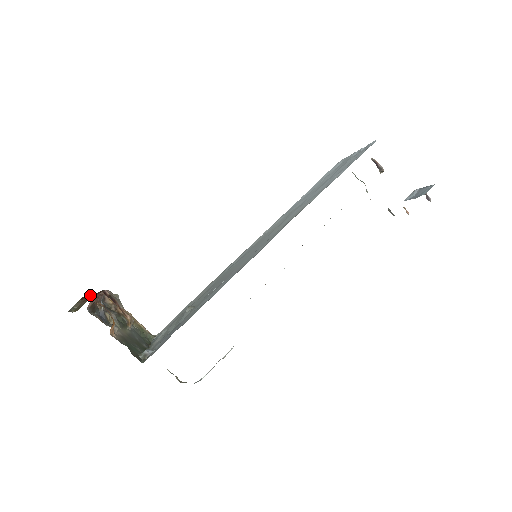
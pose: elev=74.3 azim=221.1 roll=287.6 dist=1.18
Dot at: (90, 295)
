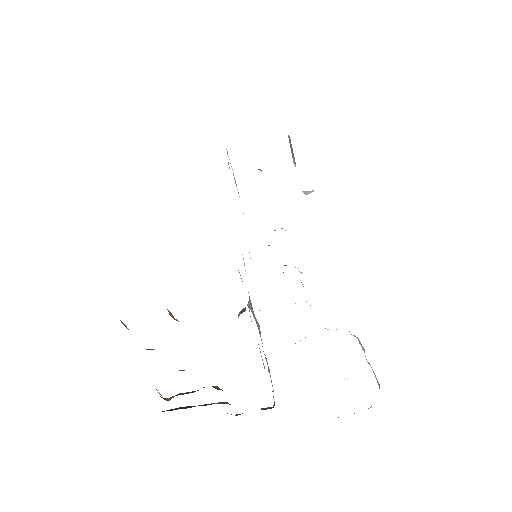
Dot at: occluded
